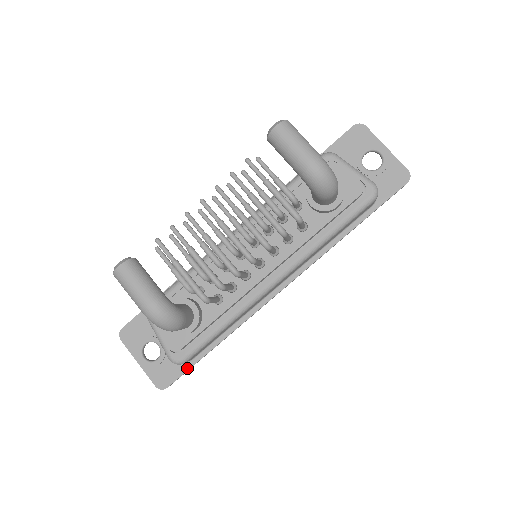
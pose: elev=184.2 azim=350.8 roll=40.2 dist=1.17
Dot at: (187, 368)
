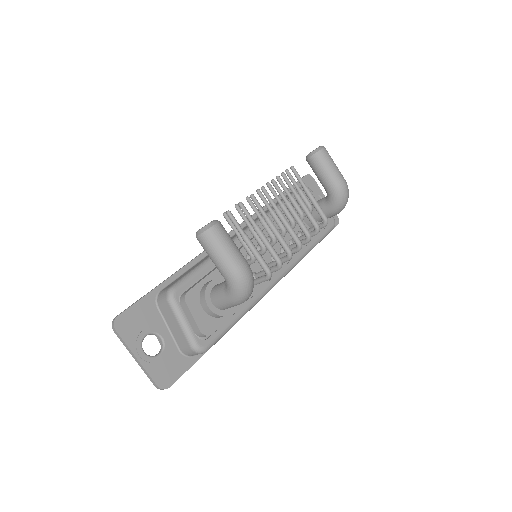
Dot at: (192, 363)
